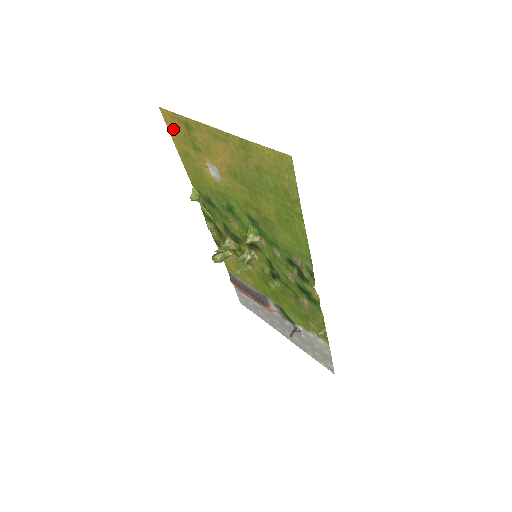
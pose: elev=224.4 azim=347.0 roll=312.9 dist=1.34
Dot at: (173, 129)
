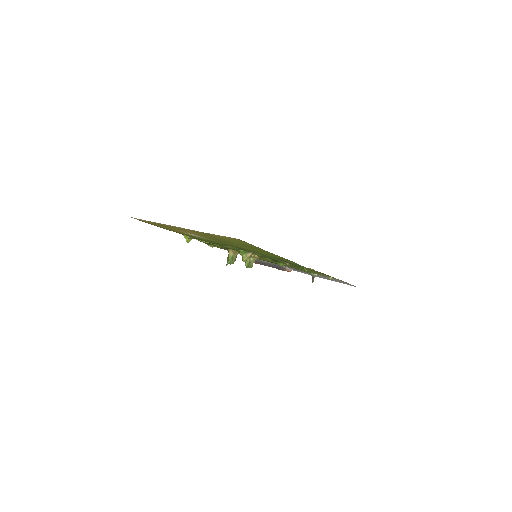
Dot at: (146, 222)
